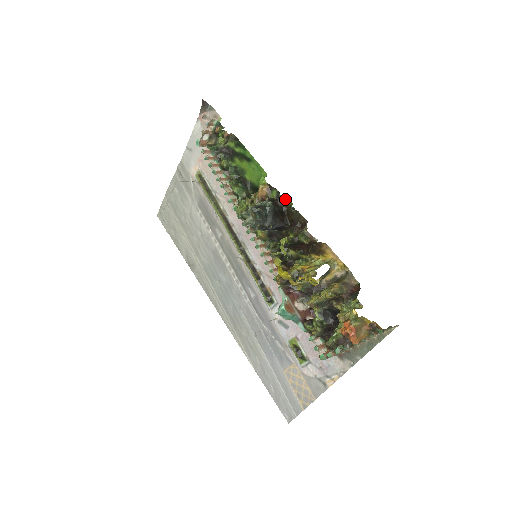
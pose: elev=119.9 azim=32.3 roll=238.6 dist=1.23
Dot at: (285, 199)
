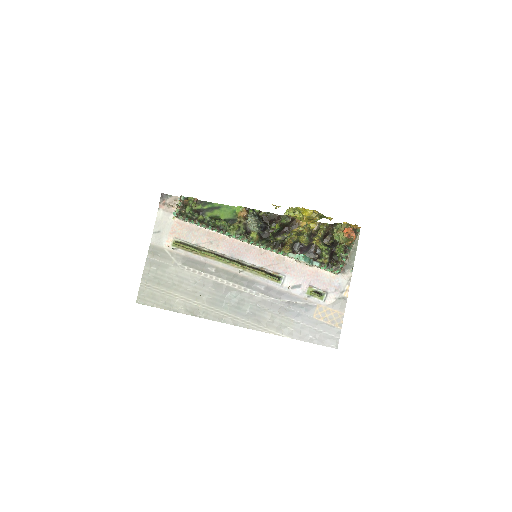
Dot at: occluded
